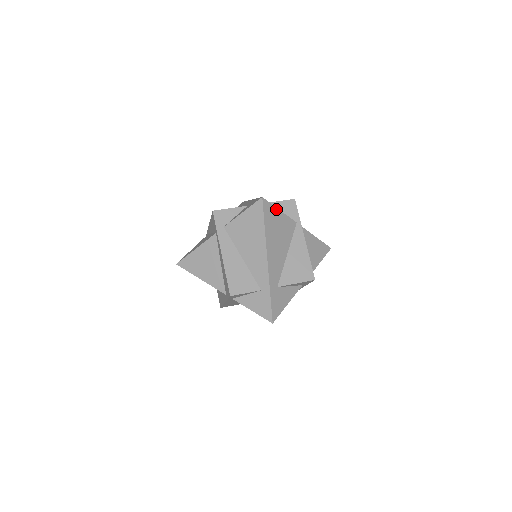
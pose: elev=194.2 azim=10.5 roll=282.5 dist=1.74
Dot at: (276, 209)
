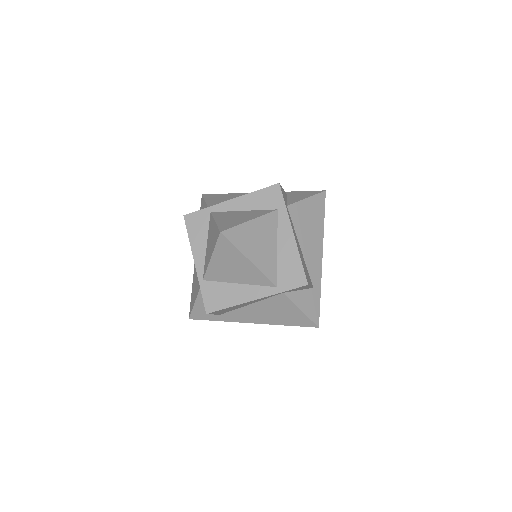
Dot at: occluded
